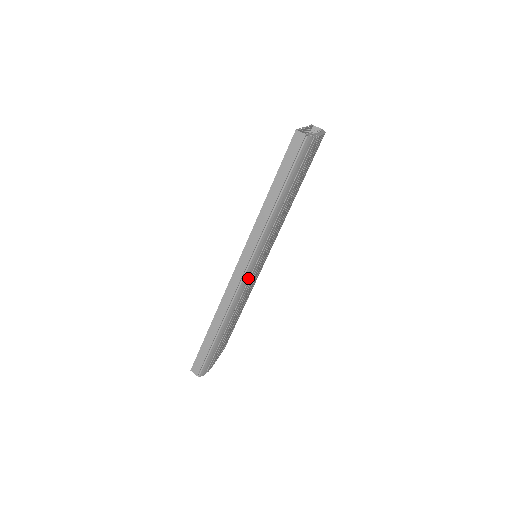
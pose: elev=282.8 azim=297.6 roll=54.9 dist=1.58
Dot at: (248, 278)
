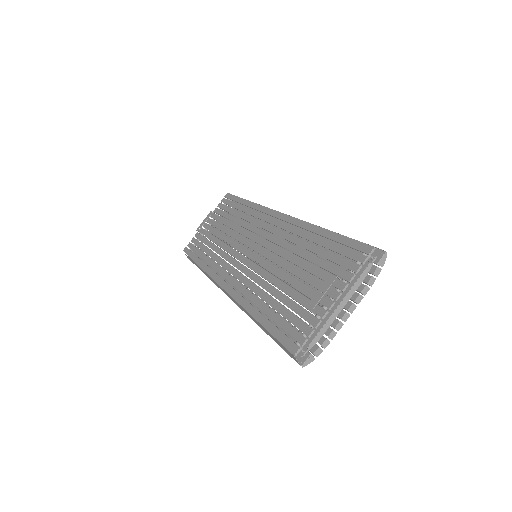
Dot at: occluded
